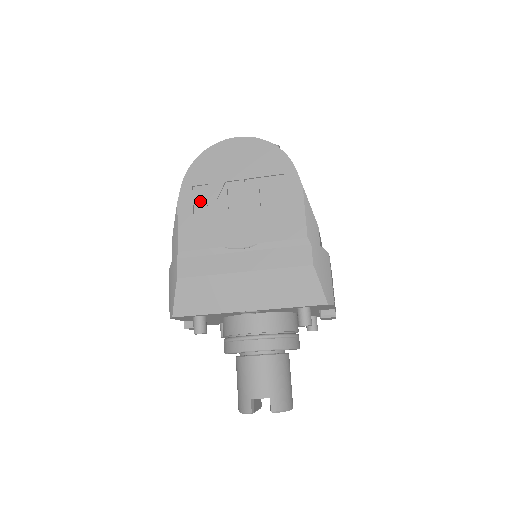
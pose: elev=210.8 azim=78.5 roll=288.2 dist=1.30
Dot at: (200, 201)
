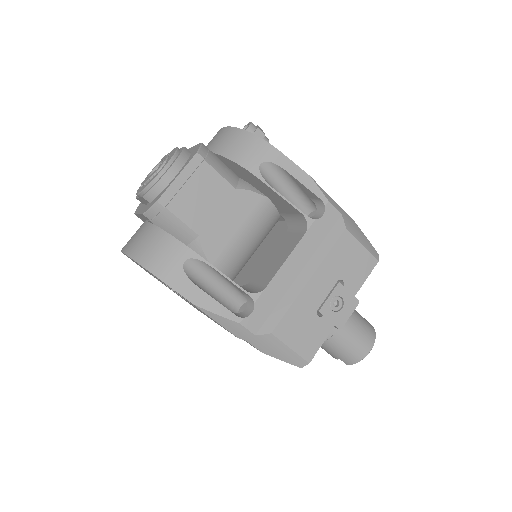
Dot at: occluded
